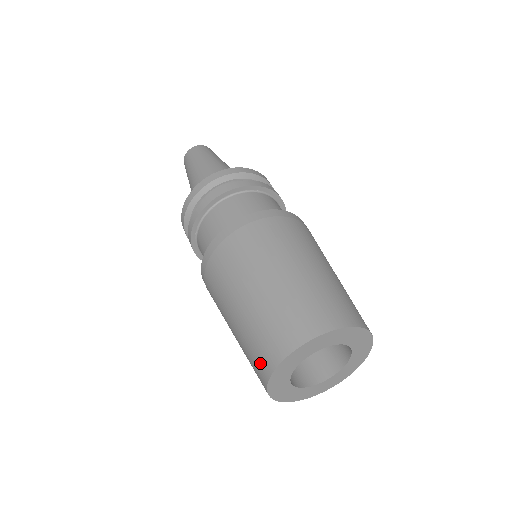
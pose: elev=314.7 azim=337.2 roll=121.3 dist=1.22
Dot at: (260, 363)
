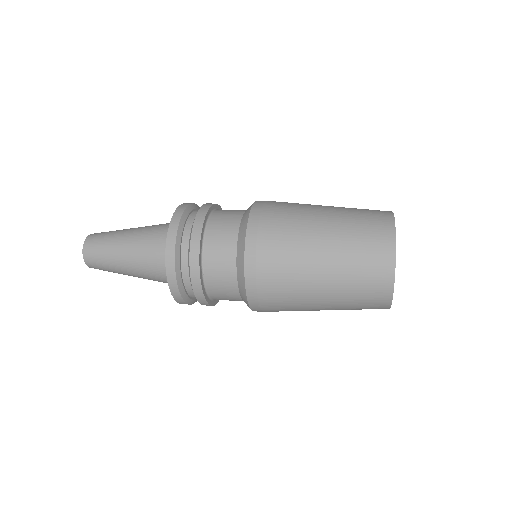
Dot at: (376, 299)
